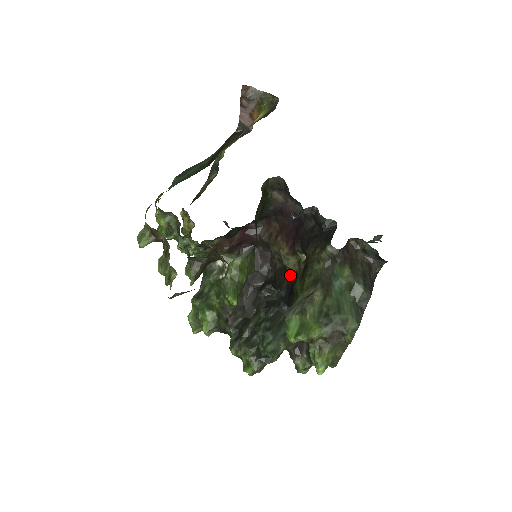
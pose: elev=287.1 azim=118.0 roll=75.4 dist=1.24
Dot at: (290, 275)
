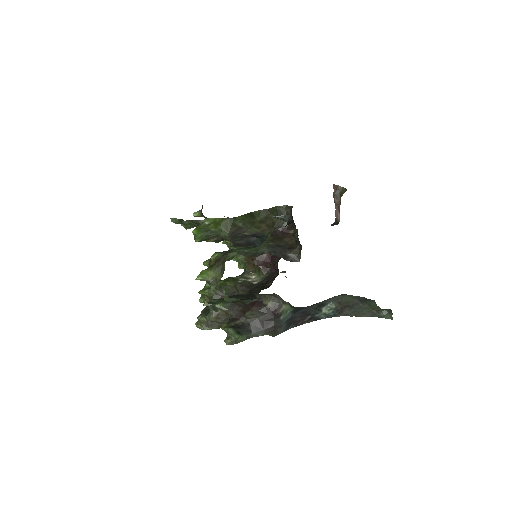
Dot at: occluded
